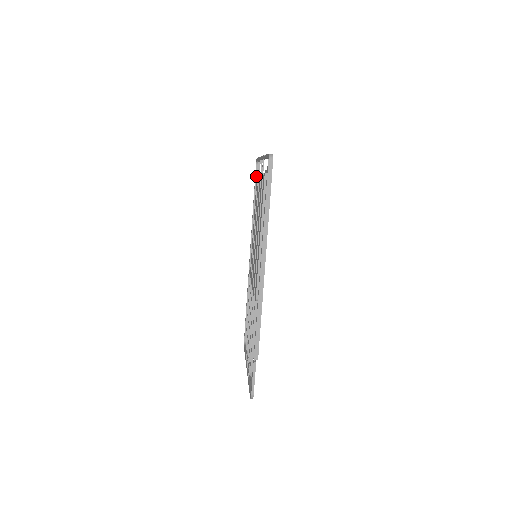
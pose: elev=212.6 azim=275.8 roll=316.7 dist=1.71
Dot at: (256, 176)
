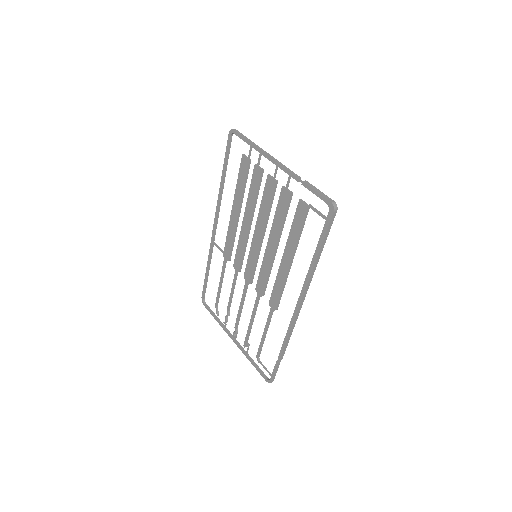
Dot at: (229, 148)
